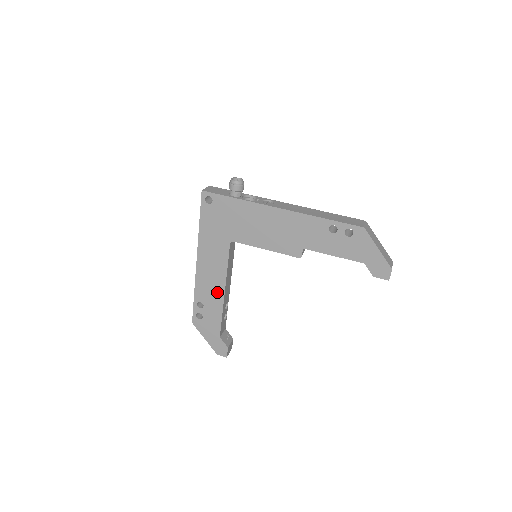
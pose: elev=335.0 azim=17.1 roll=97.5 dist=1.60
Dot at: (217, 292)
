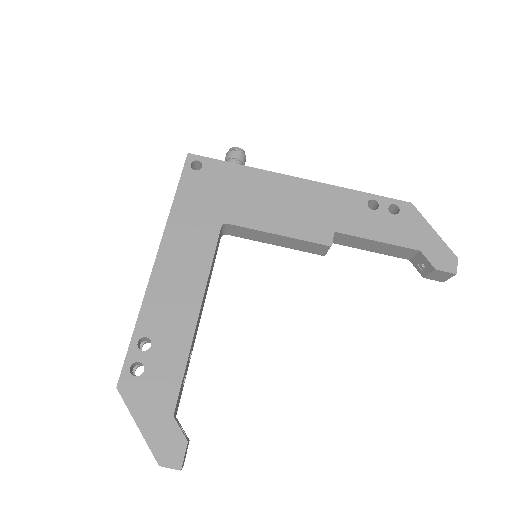
Dot at: (185, 313)
